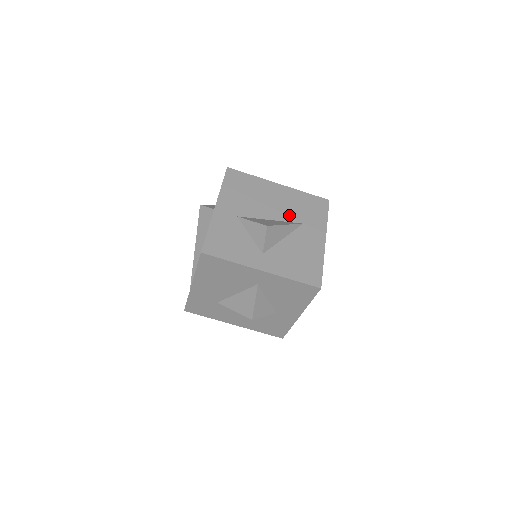
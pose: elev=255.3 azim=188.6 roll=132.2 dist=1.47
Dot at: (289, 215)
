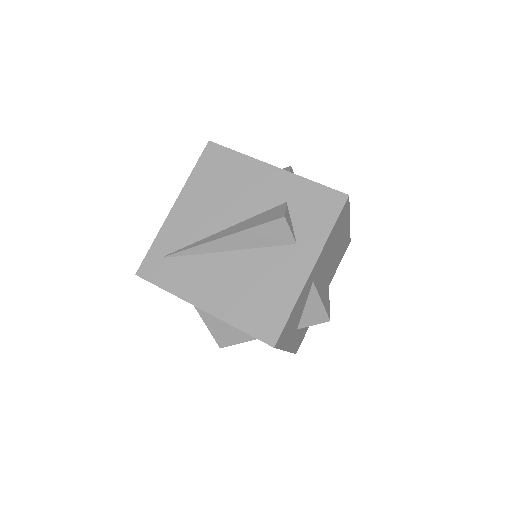
Dot at: (330, 269)
